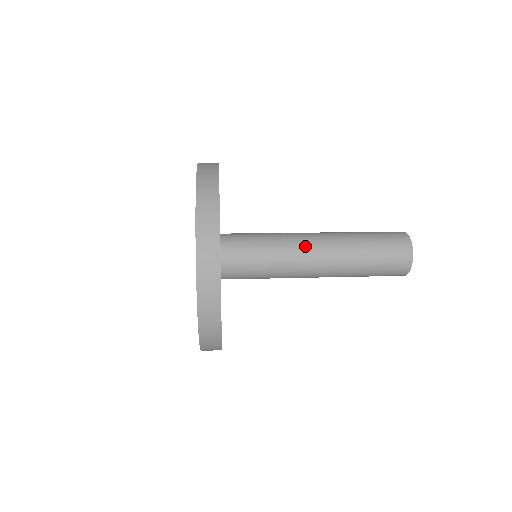
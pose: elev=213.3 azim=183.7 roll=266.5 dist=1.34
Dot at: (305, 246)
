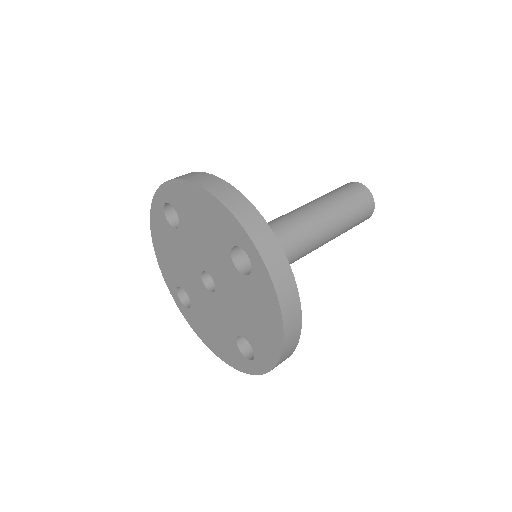
Dot at: (281, 216)
